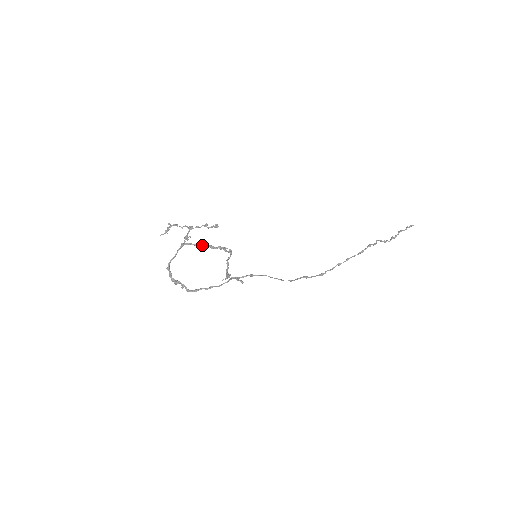
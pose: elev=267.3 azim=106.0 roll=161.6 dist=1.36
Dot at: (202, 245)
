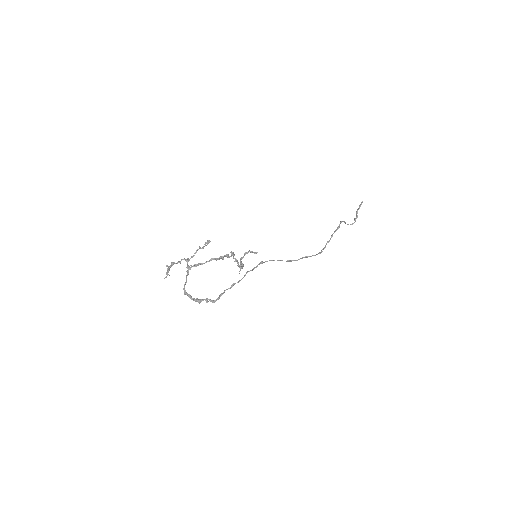
Dot at: (205, 262)
